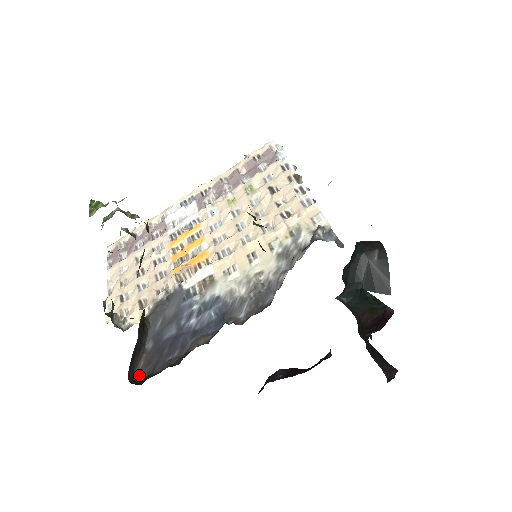
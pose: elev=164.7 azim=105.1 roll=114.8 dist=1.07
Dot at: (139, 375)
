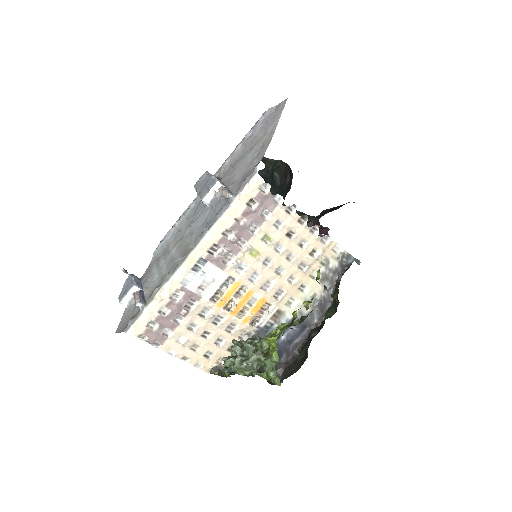
Dot at: occluded
